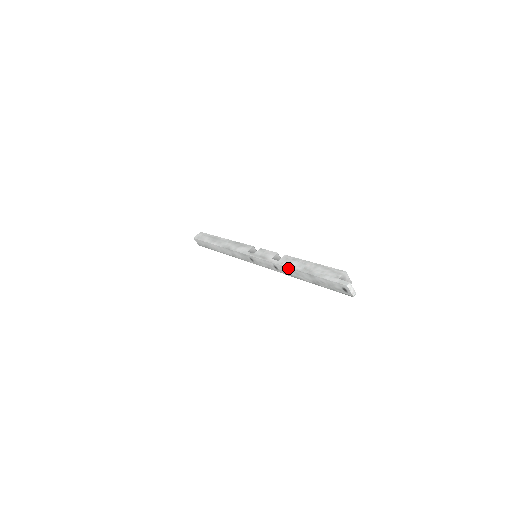
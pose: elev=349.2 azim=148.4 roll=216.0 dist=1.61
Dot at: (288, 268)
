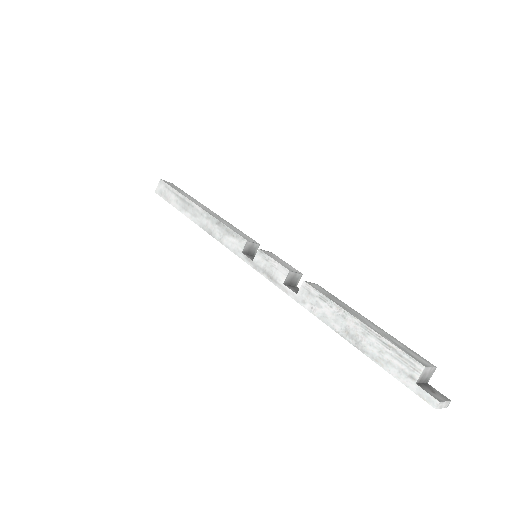
Dot at: occluded
